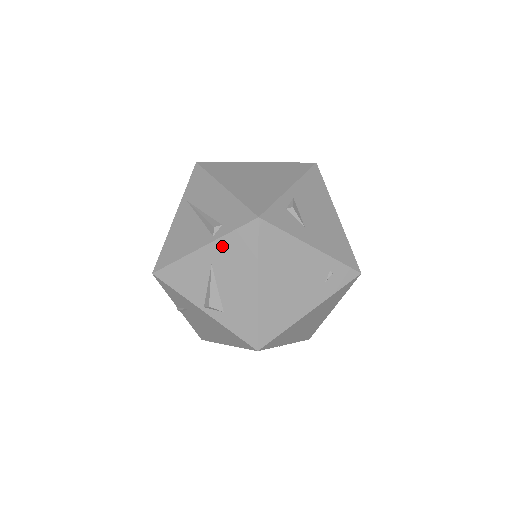
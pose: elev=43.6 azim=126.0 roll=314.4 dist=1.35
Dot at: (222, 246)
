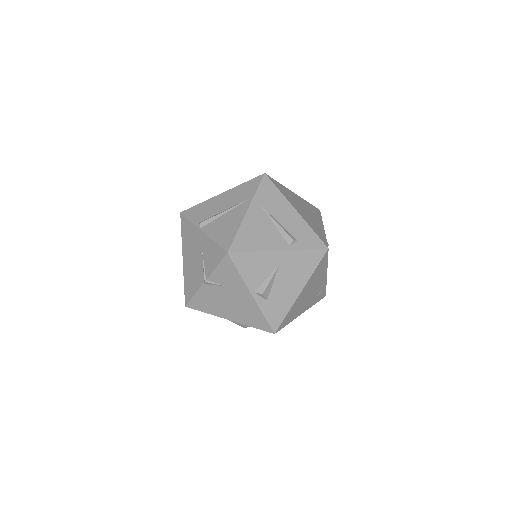
Dot at: (294, 256)
